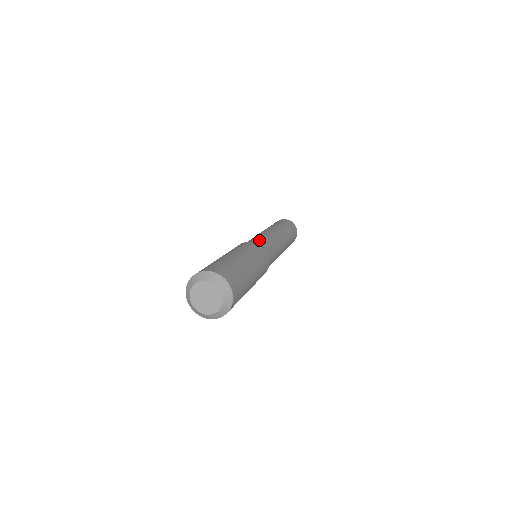
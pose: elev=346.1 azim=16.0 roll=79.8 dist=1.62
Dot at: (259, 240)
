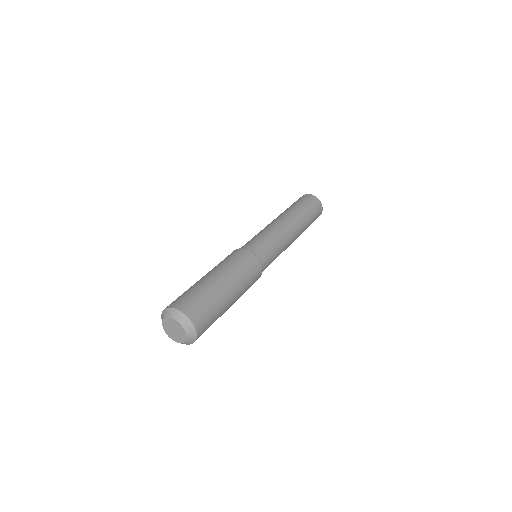
Dot at: (262, 245)
